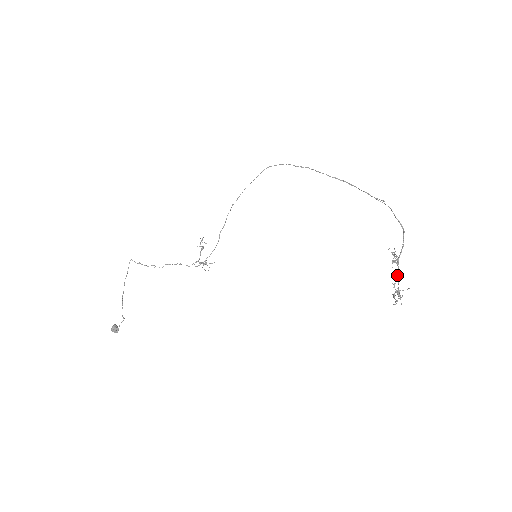
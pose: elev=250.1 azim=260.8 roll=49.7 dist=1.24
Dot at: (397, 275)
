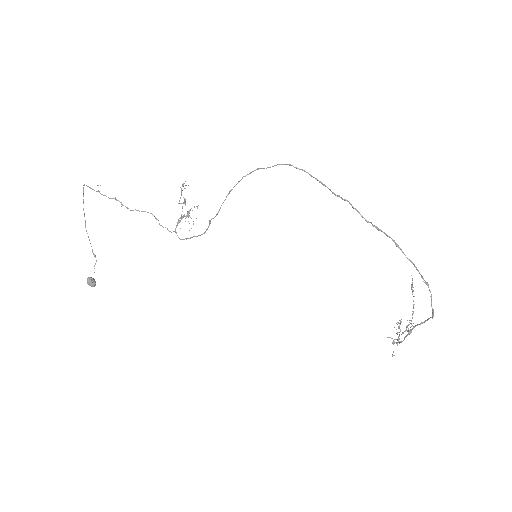
Dot at: occluded
